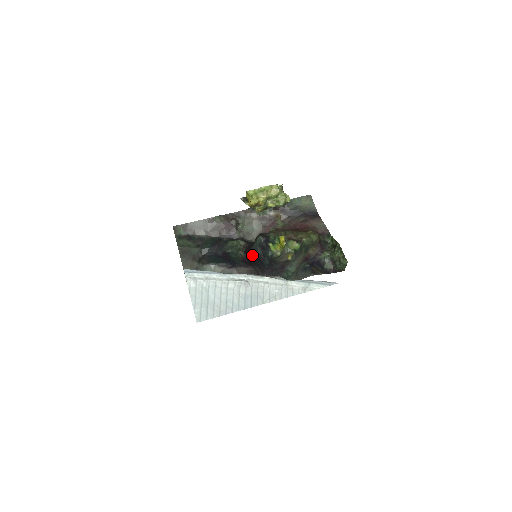
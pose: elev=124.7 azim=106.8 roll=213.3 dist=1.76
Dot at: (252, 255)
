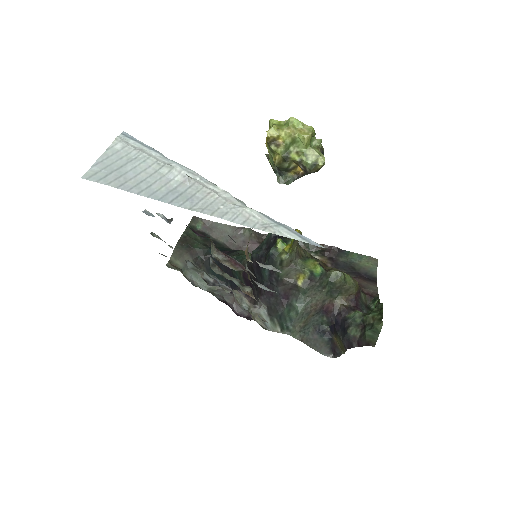
Dot at: (253, 255)
